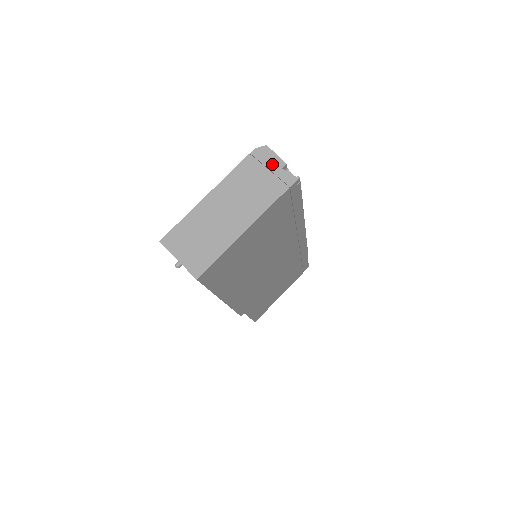
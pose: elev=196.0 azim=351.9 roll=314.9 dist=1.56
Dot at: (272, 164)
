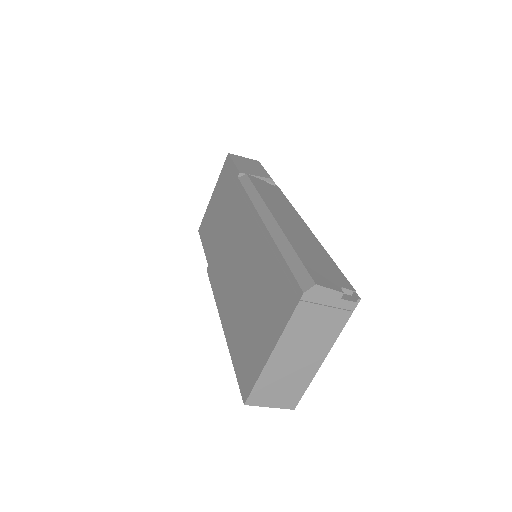
Dot at: (329, 300)
